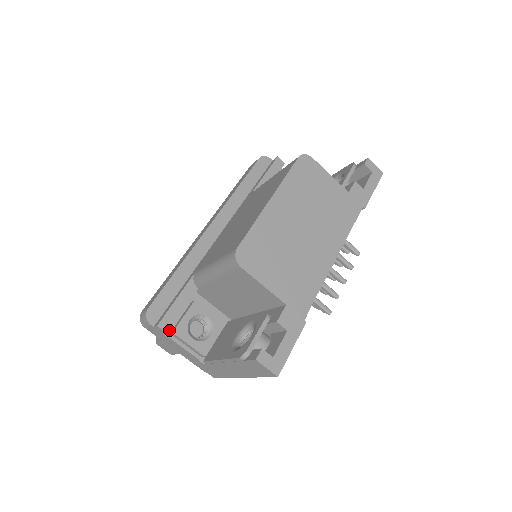
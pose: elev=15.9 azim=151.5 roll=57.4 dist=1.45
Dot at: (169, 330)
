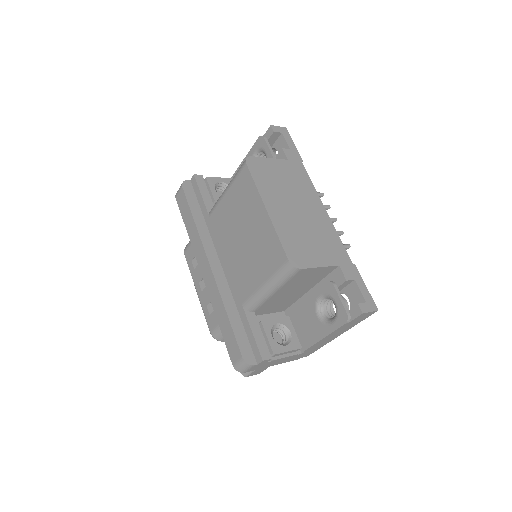
Dot at: (270, 356)
